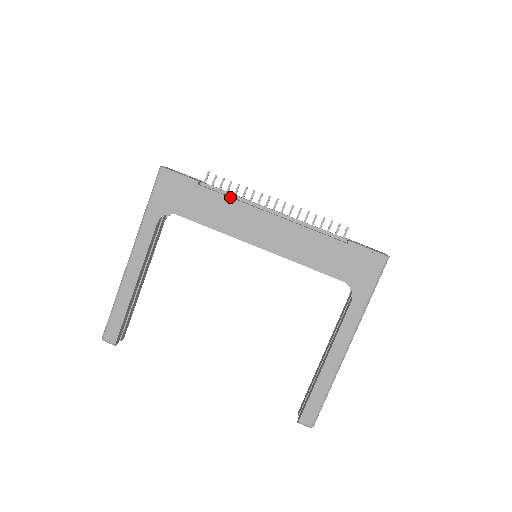
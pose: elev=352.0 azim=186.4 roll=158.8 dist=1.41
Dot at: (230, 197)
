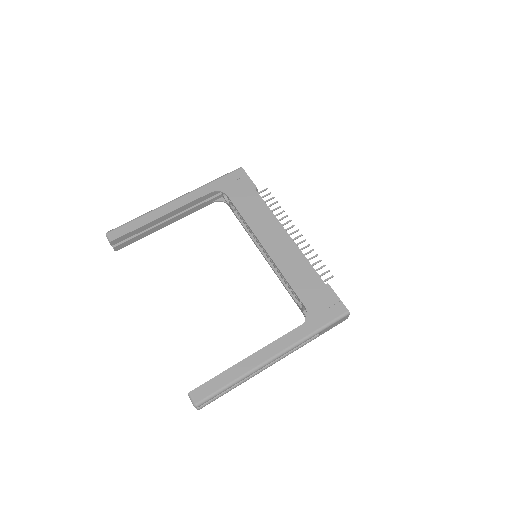
Dot at: (269, 208)
